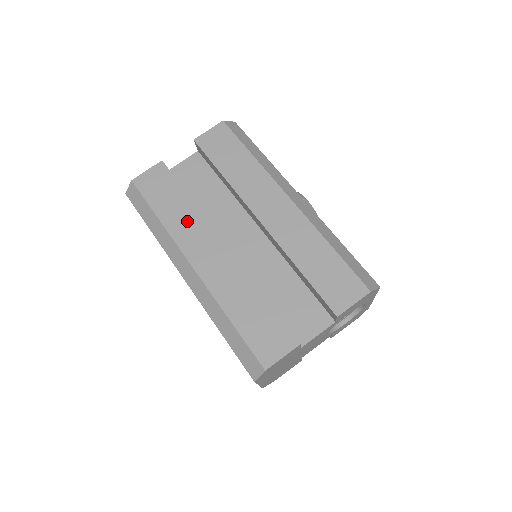
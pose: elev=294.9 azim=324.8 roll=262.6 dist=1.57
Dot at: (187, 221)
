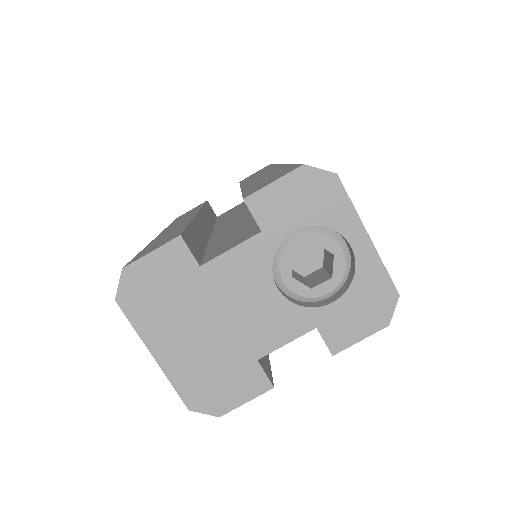
Dot at: occluded
